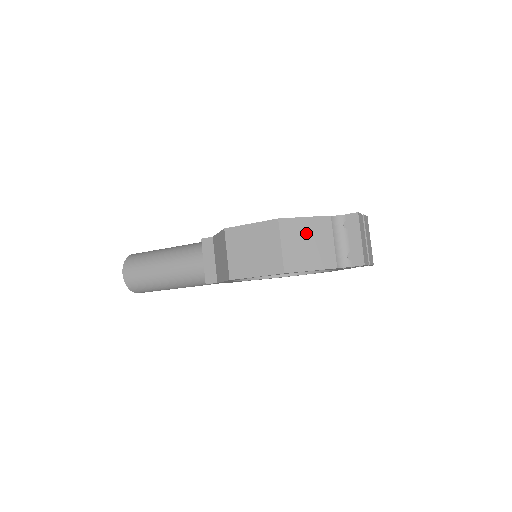
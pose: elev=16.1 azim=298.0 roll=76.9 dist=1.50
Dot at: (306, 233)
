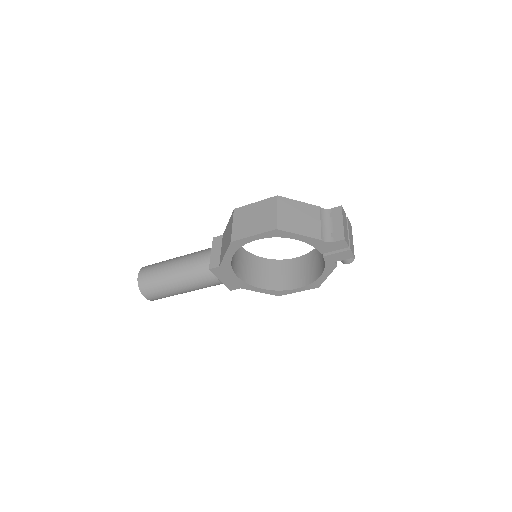
Dot at: (298, 210)
